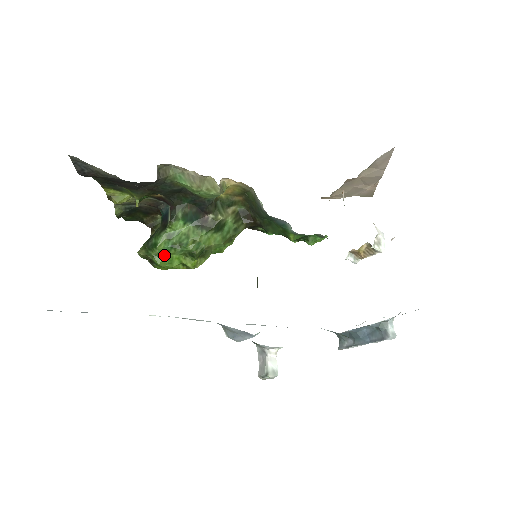
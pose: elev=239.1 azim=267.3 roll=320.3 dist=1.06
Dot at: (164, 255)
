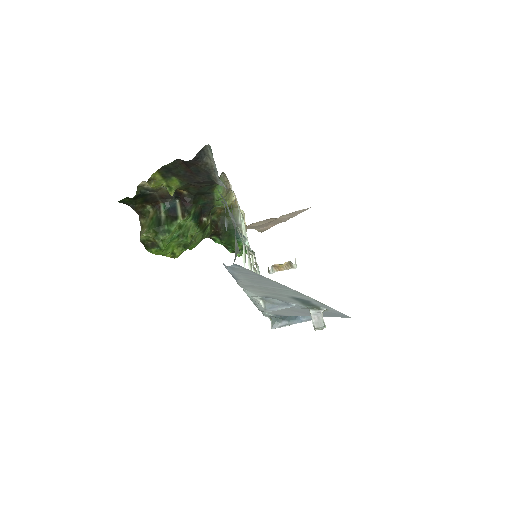
Dot at: (168, 242)
